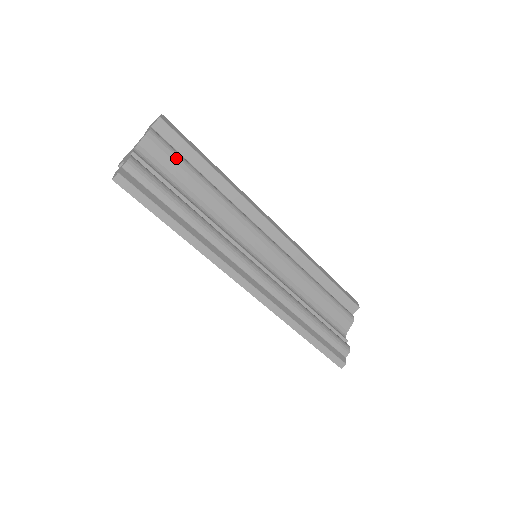
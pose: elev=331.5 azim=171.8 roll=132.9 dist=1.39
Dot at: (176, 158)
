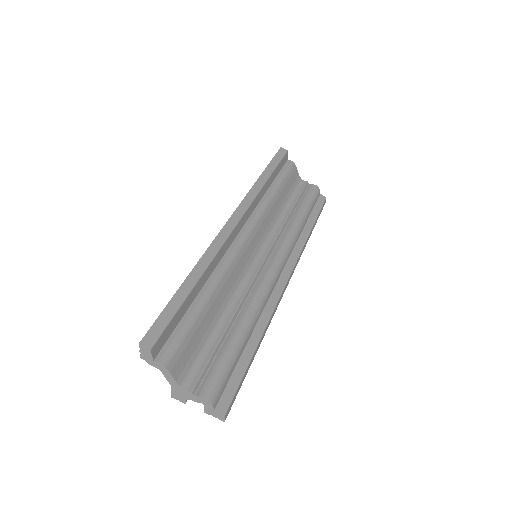
Dot at: (188, 335)
